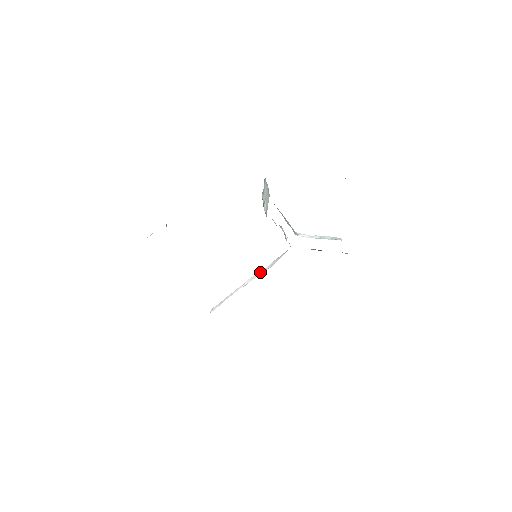
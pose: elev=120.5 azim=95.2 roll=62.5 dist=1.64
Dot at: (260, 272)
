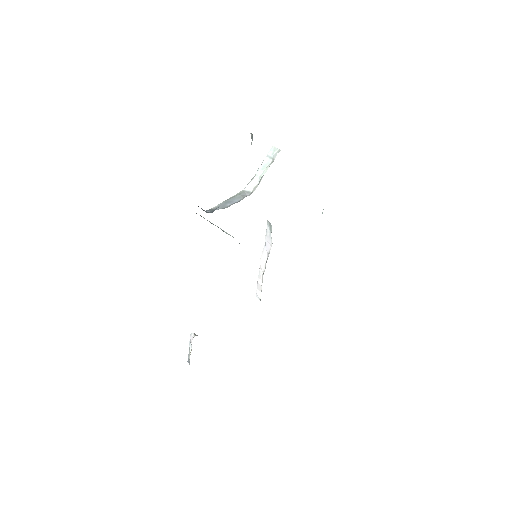
Dot at: (265, 253)
